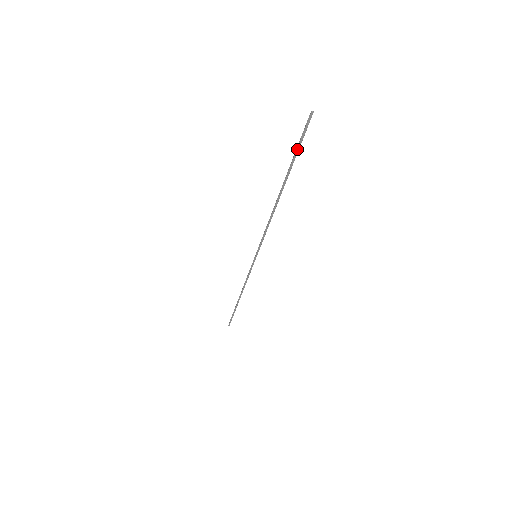
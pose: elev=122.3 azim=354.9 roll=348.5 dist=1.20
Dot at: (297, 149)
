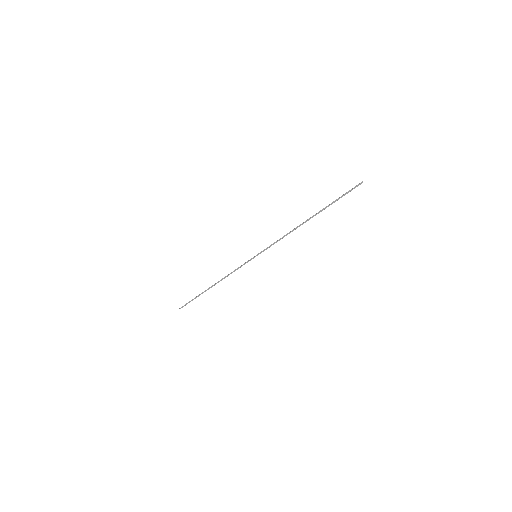
Dot at: (340, 197)
